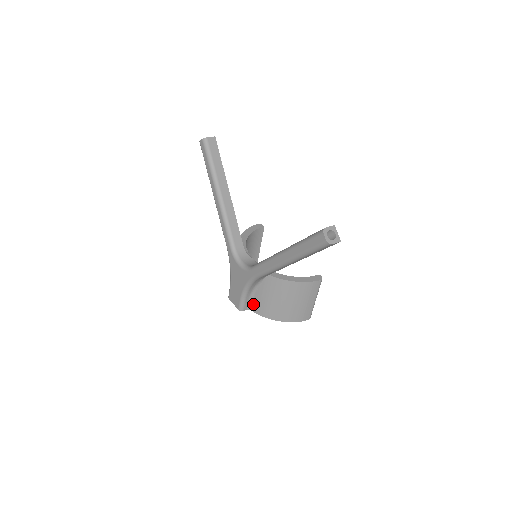
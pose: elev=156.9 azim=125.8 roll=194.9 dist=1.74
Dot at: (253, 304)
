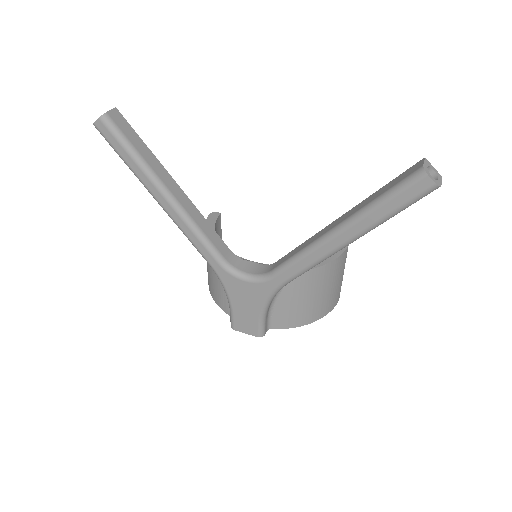
Dot at: (274, 320)
